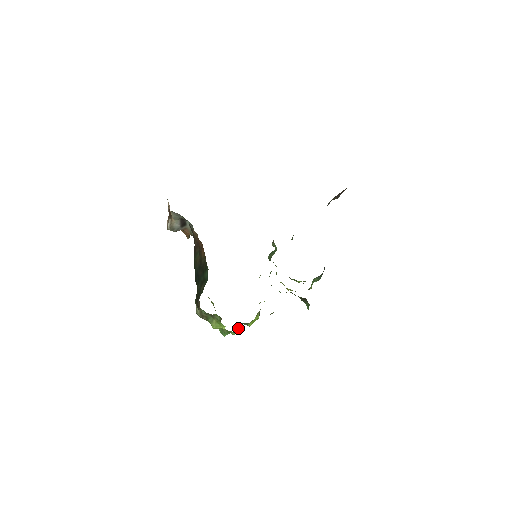
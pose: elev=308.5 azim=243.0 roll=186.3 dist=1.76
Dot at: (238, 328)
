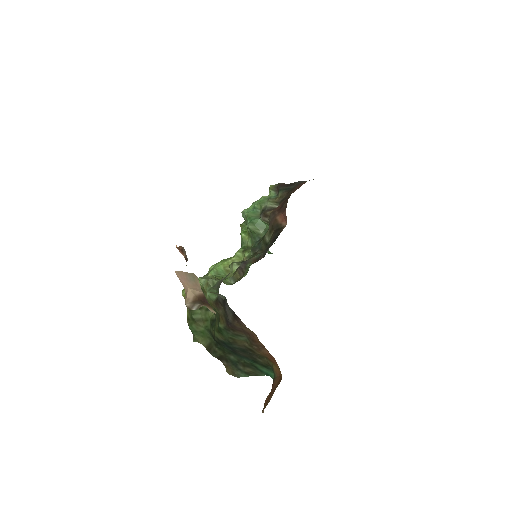
Dot at: occluded
